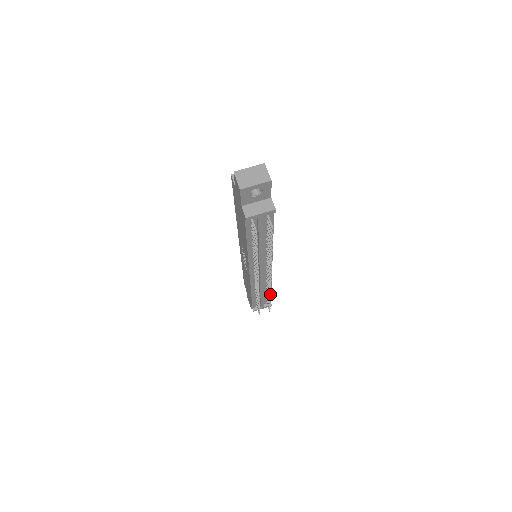
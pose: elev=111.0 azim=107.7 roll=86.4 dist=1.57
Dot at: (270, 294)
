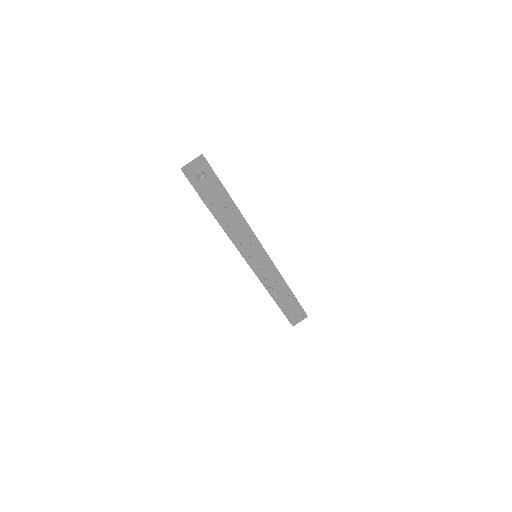
Dot at: (285, 290)
